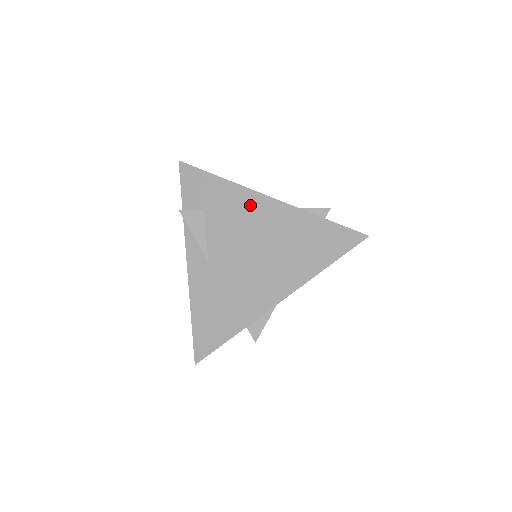
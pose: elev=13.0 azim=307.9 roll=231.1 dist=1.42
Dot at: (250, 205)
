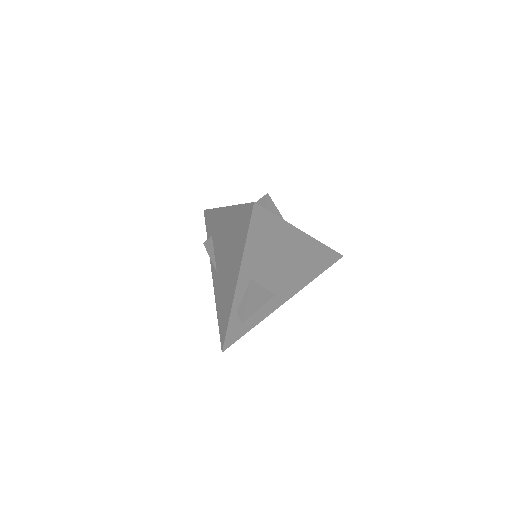
Dot at: (221, 219)
